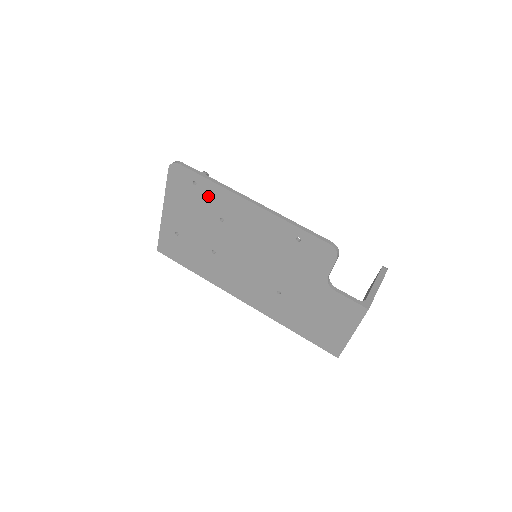
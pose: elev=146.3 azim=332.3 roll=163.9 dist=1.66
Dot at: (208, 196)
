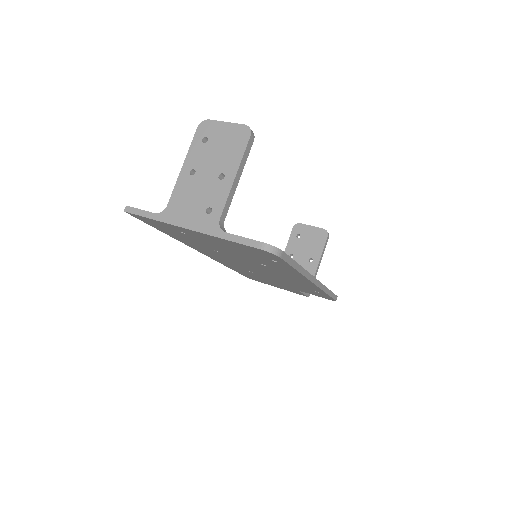
Dot at: (276, 265)
